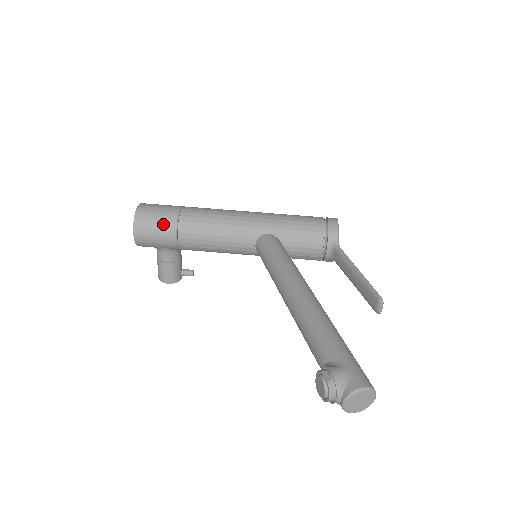
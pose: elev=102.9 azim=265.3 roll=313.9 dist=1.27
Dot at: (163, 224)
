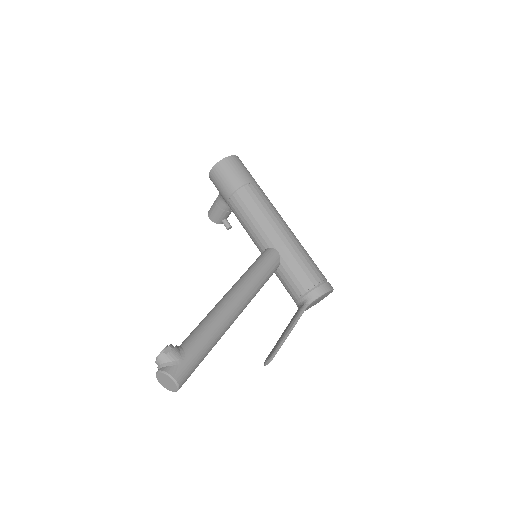
Dot at: (230, 181)
